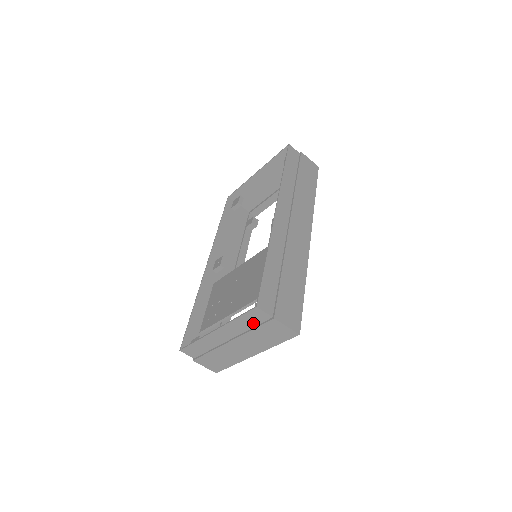
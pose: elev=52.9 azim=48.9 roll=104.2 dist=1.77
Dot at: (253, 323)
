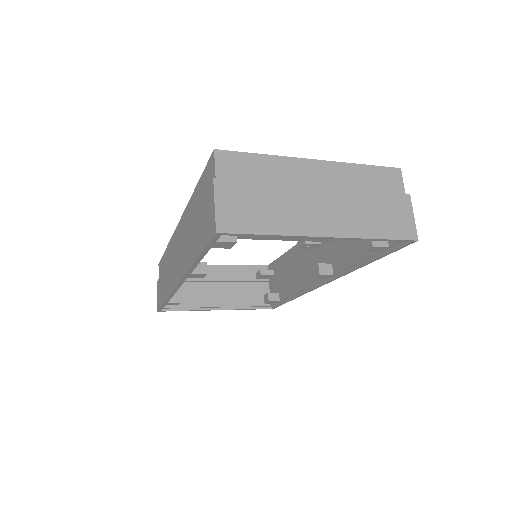
Dot at: (375, 186)
